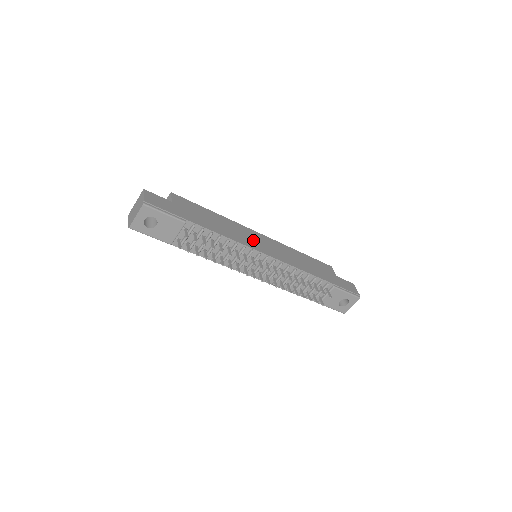
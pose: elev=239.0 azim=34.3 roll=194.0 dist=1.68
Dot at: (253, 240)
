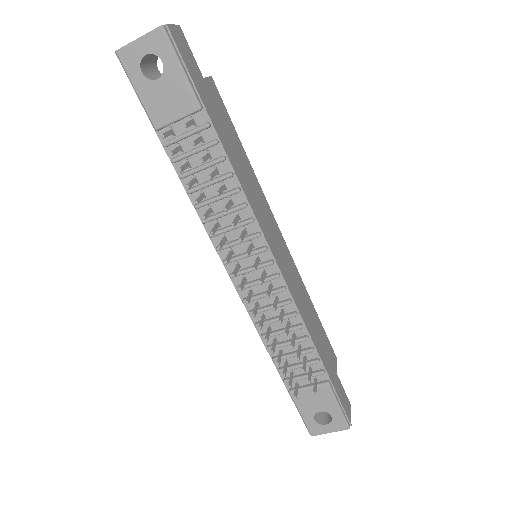
Dot at: (269, 227)
